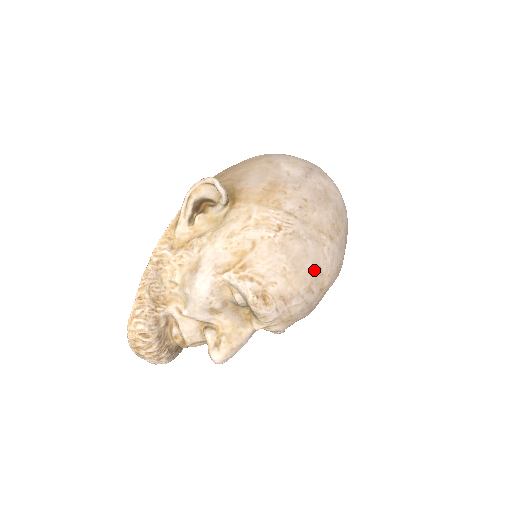
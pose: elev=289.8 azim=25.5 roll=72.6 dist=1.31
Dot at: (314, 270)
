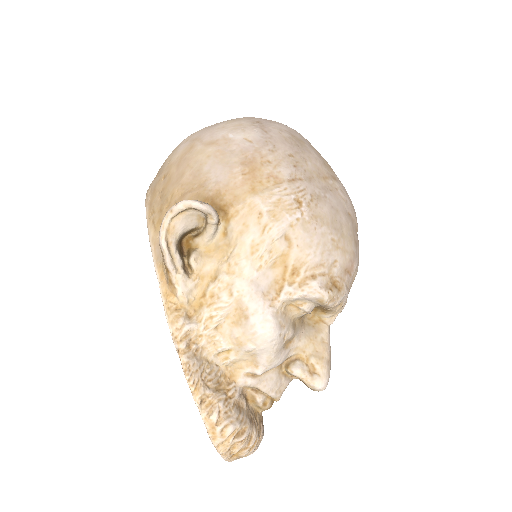
Dot at: (348, 221)
